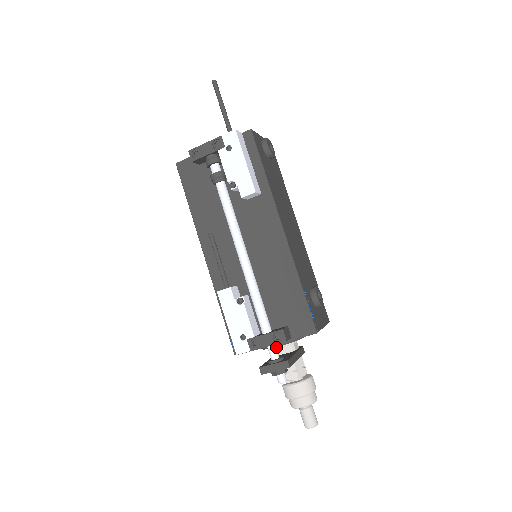
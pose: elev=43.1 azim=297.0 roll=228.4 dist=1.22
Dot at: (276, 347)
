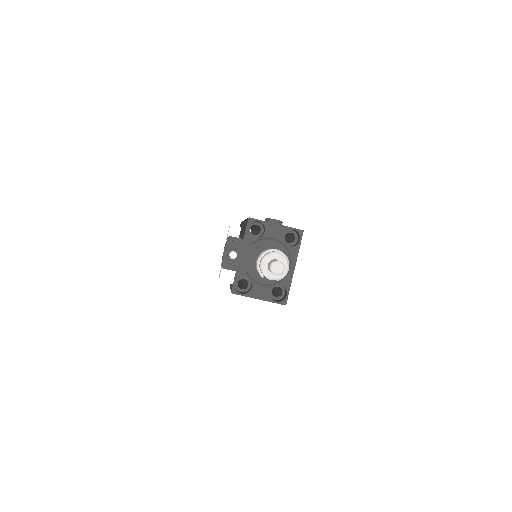
Dot at: occluded
